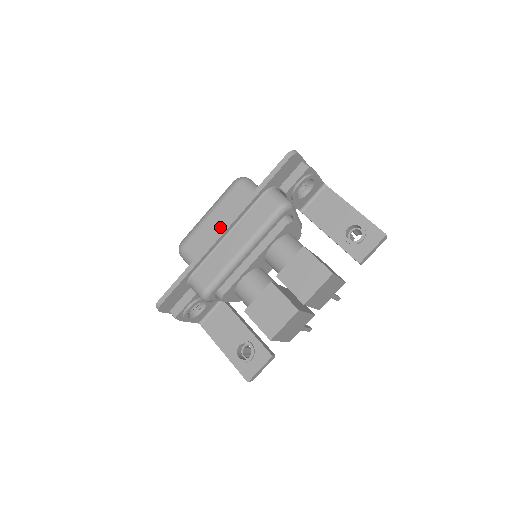
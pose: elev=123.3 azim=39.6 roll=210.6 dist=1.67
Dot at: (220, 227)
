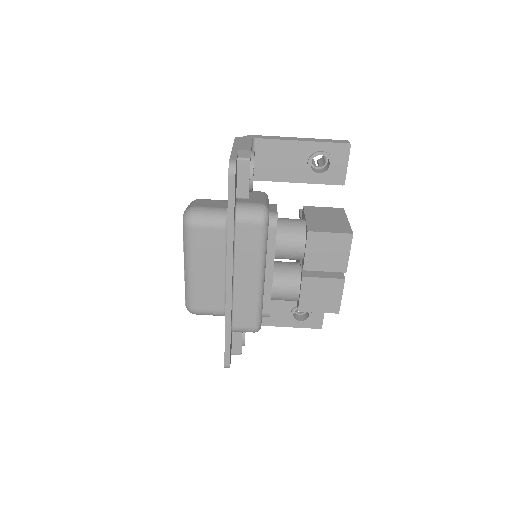
Dot at: (214, 273)
